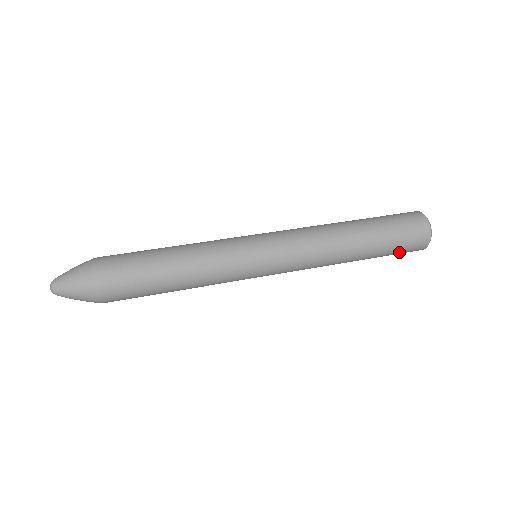
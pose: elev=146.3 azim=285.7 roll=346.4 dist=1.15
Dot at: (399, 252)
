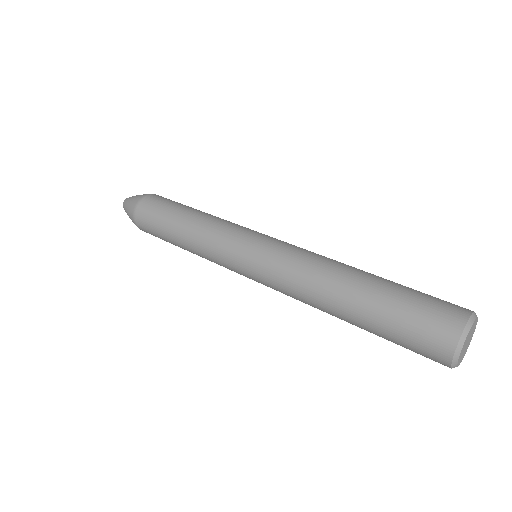
Dot at: (405, 343)
